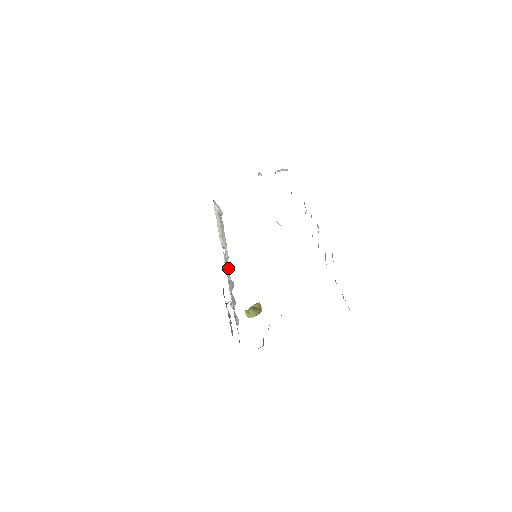
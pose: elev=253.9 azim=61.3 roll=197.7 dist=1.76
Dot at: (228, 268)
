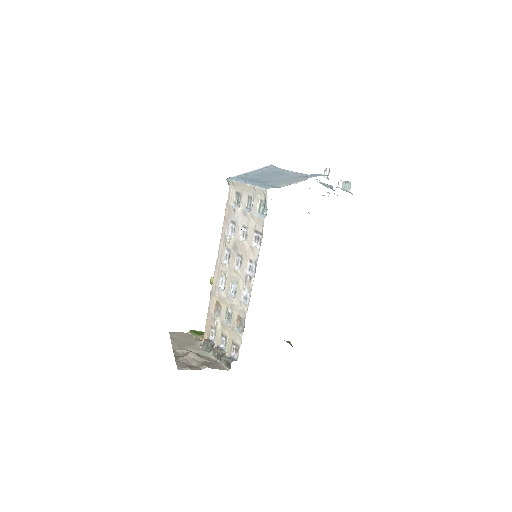
Dot at: (238, 320)
